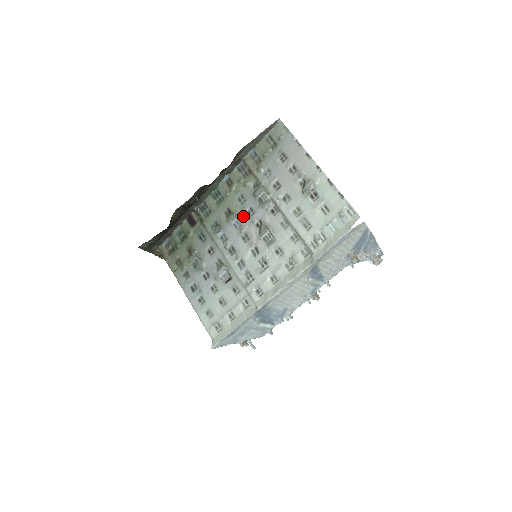
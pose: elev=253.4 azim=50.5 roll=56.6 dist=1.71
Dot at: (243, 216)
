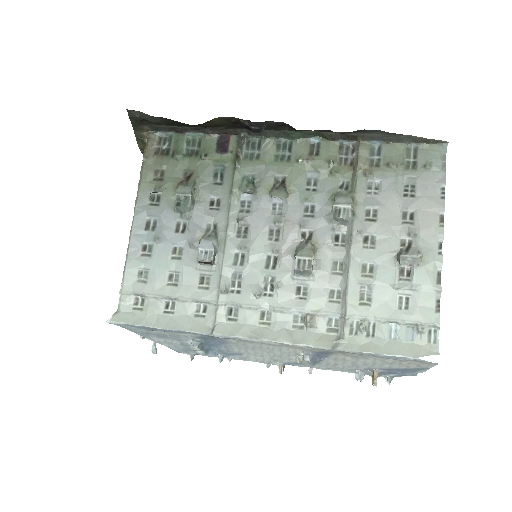
Dot at: (295, 206)
